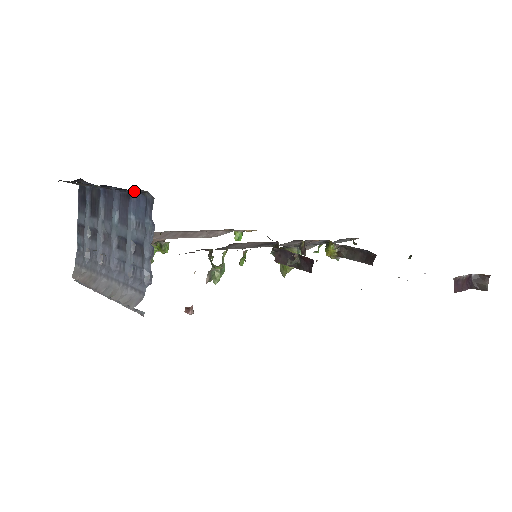
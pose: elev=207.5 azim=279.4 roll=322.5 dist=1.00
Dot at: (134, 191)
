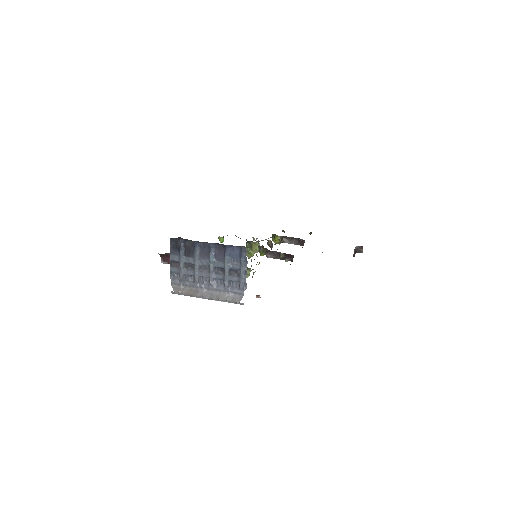
Dot at: occluded
